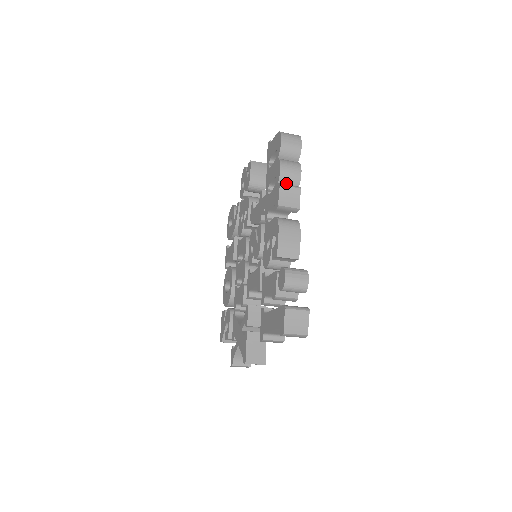
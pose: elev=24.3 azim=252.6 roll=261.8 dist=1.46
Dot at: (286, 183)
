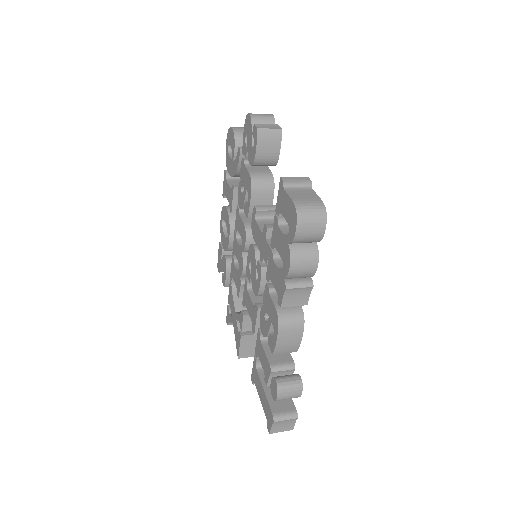
Dot at: (295, 278)
